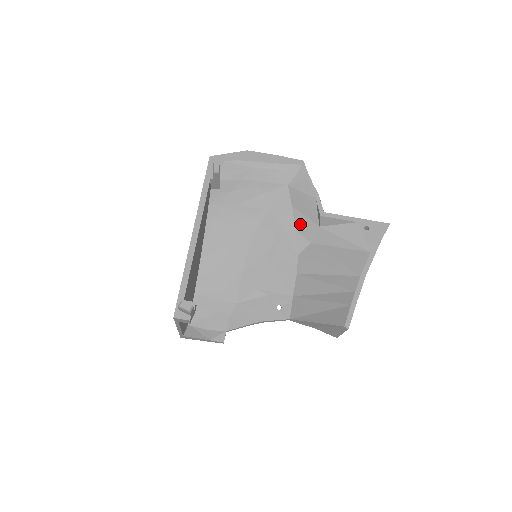
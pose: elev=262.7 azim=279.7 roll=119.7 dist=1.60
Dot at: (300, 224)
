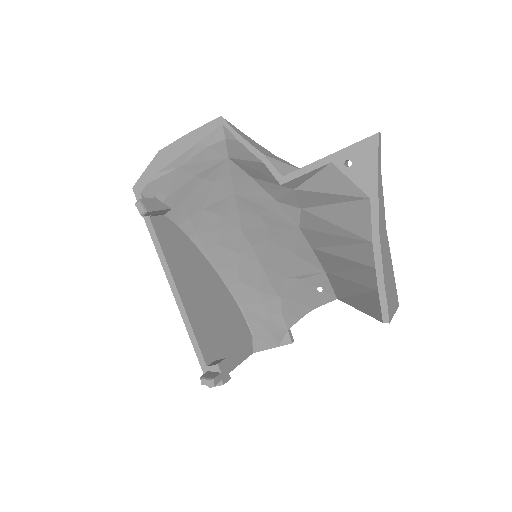
Dot at: (274, 194)
